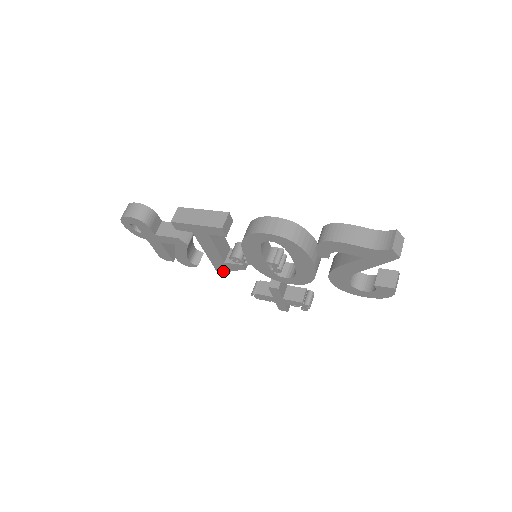
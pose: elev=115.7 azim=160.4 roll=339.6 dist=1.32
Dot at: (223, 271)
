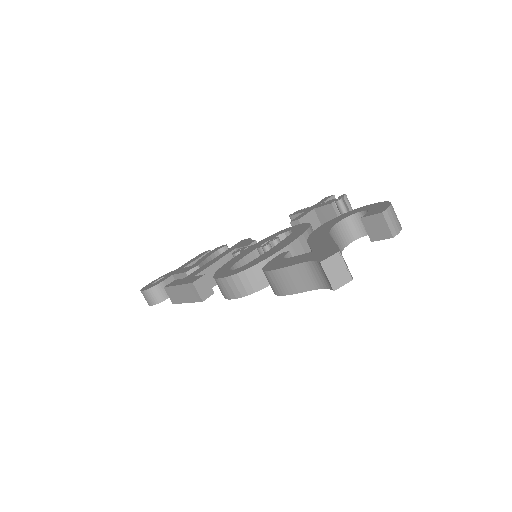
Dot at: occluded
